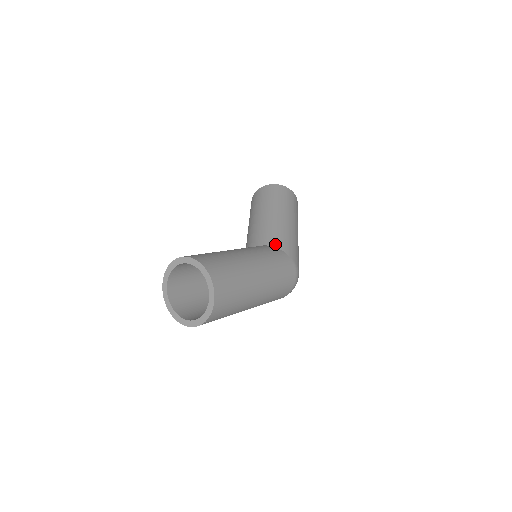
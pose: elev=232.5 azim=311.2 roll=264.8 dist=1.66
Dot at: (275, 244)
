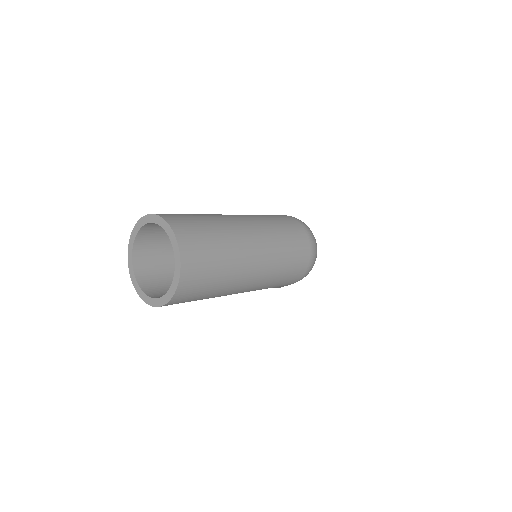
Dot at: occluded
